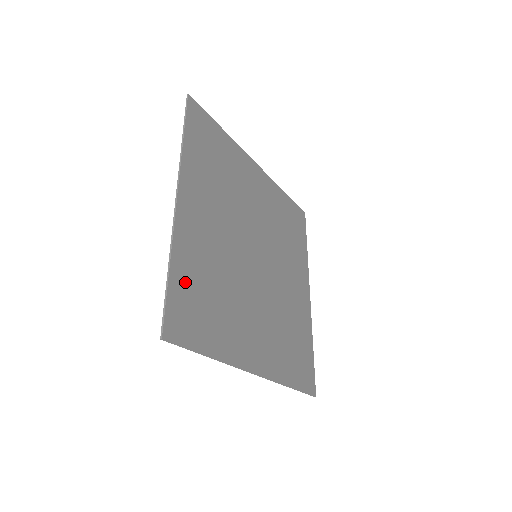
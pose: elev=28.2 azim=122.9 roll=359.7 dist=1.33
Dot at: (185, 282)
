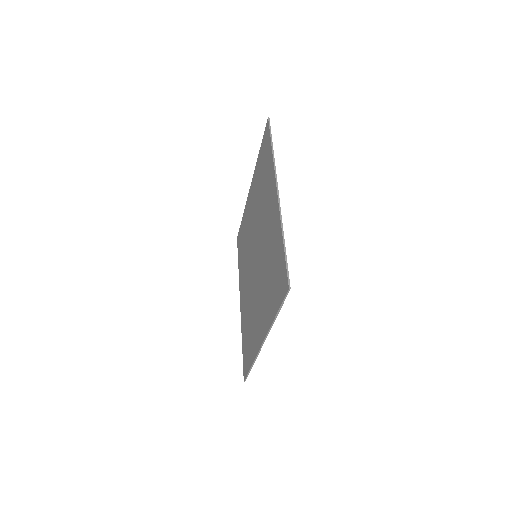
Dot at: (280, 254)
